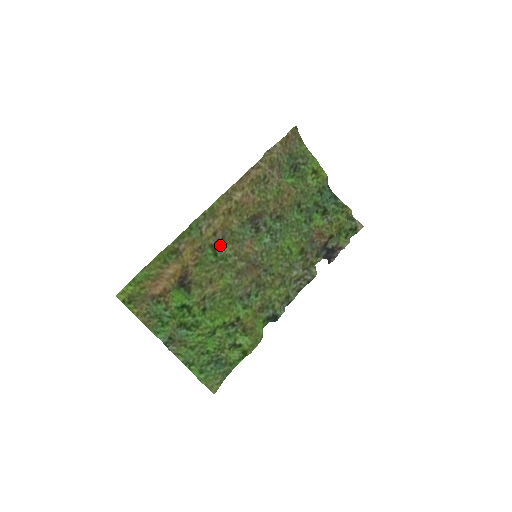
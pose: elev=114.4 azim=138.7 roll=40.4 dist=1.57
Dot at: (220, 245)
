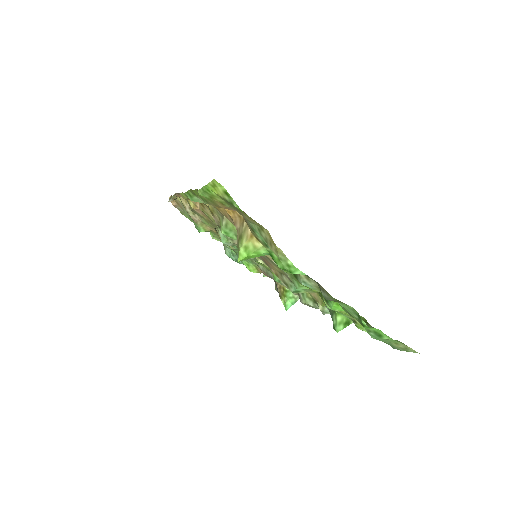
Dot at: occluded
